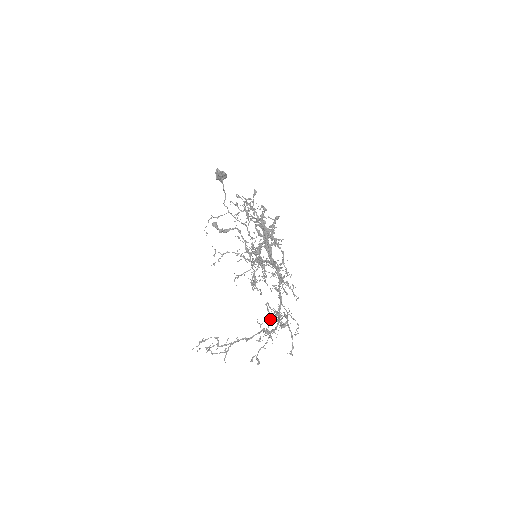
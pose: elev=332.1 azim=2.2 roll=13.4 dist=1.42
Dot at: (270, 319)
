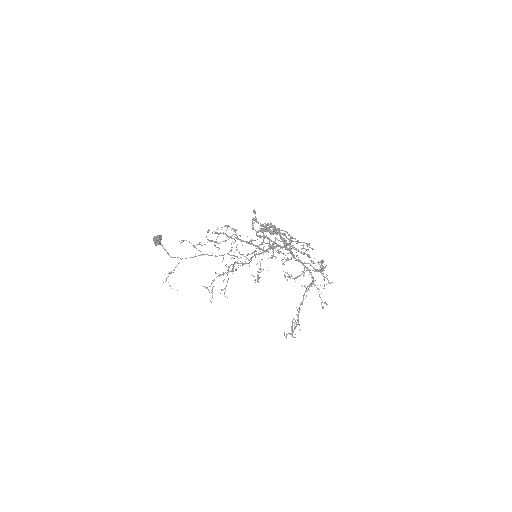
Dot at: (319, 271)
